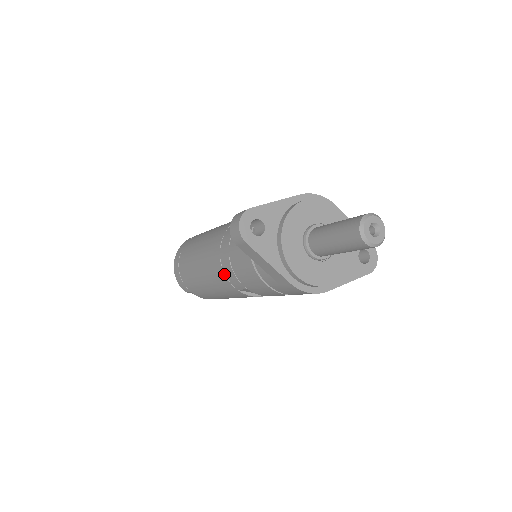
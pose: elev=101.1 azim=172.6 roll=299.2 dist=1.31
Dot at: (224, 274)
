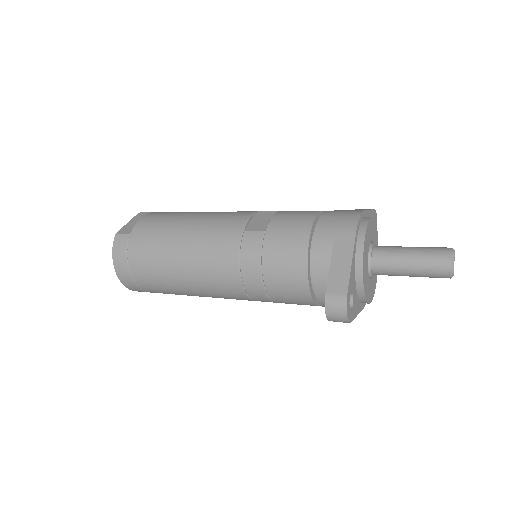
Dot at: (251, 300)
